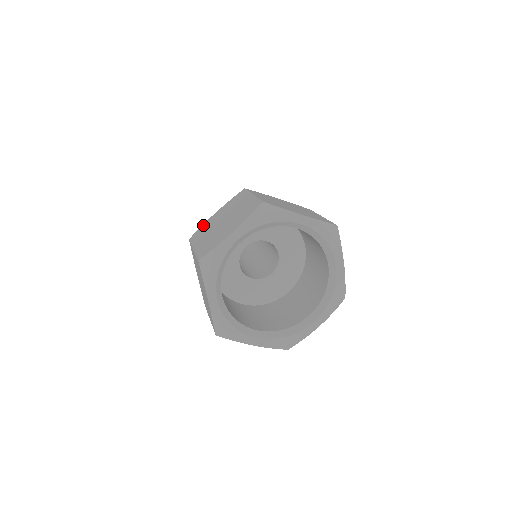
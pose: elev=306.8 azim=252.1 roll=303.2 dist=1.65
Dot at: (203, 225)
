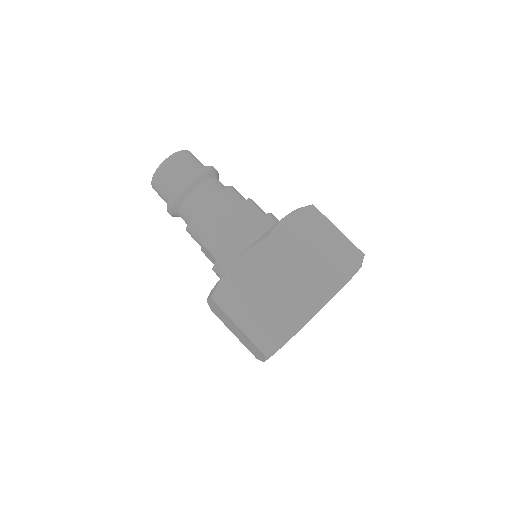
Dot at: (224, 281)
